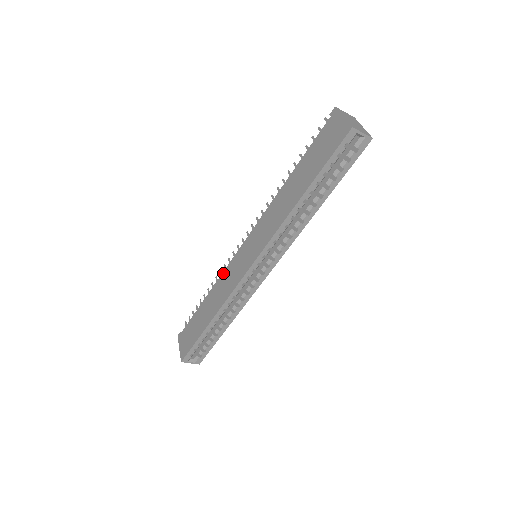
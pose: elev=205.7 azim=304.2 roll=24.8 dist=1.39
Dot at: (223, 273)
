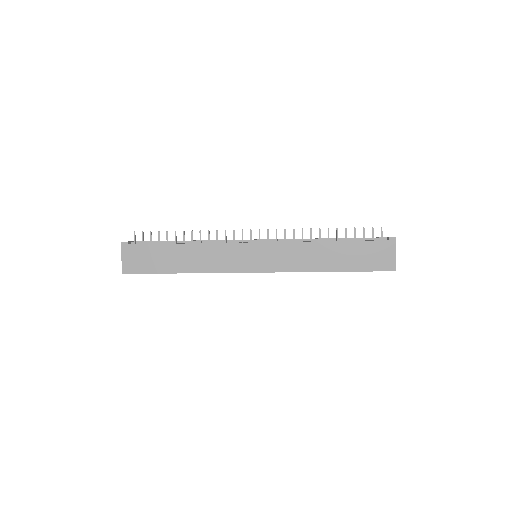
Dot at: (217, 245)
